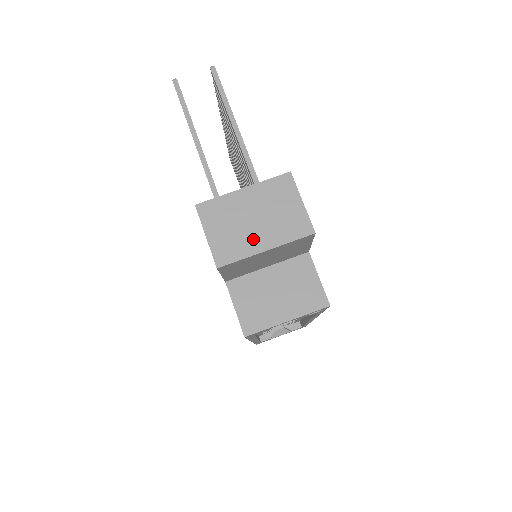
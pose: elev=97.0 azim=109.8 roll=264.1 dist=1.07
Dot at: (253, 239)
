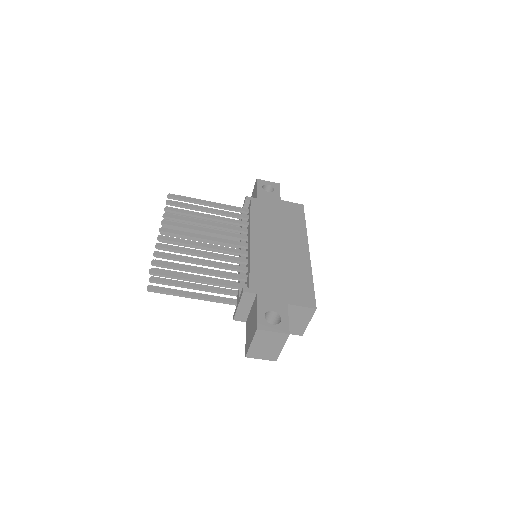
Dot at: (274, 350)
